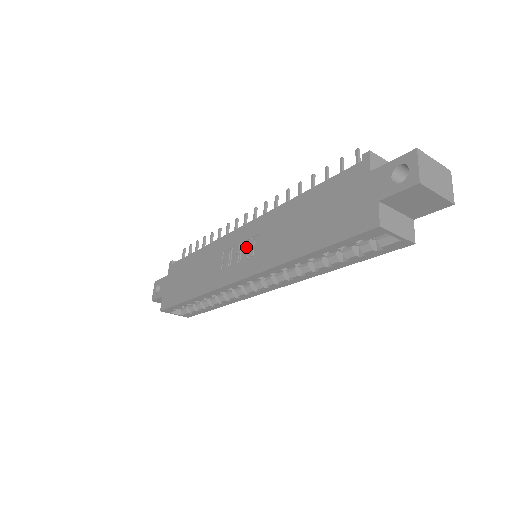
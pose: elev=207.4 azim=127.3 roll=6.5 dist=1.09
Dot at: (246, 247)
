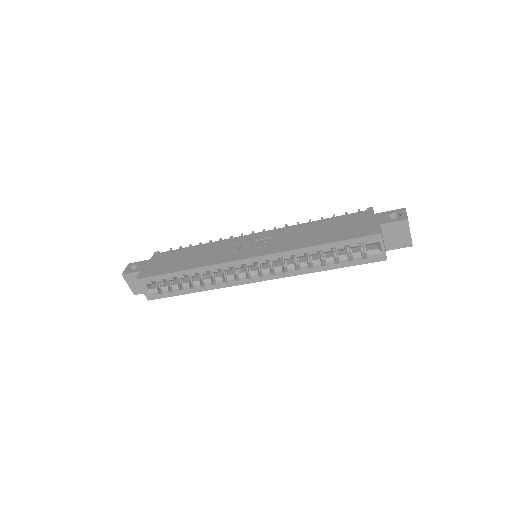
Dot at: (259, 242)
